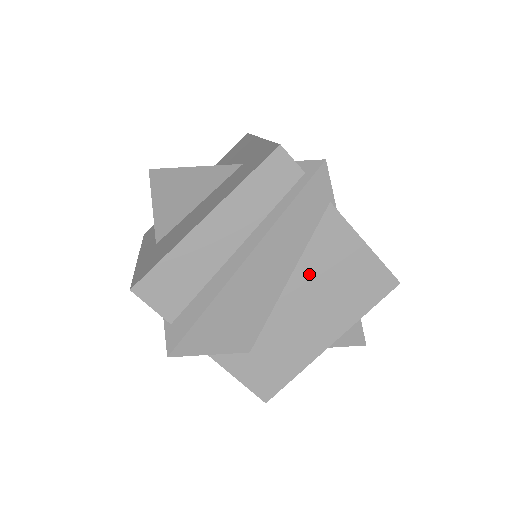
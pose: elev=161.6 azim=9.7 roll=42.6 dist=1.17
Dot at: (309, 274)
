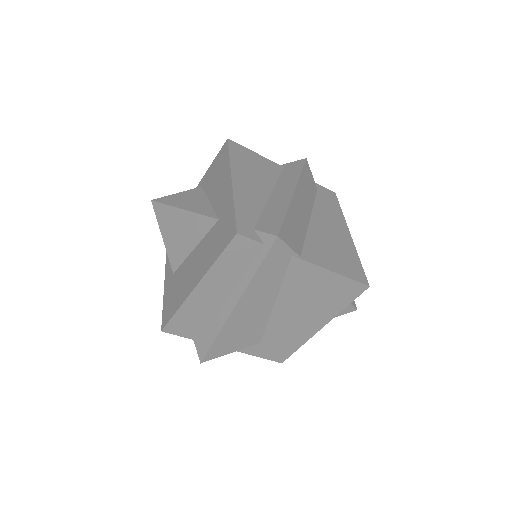
Dot at: (290, 297)
